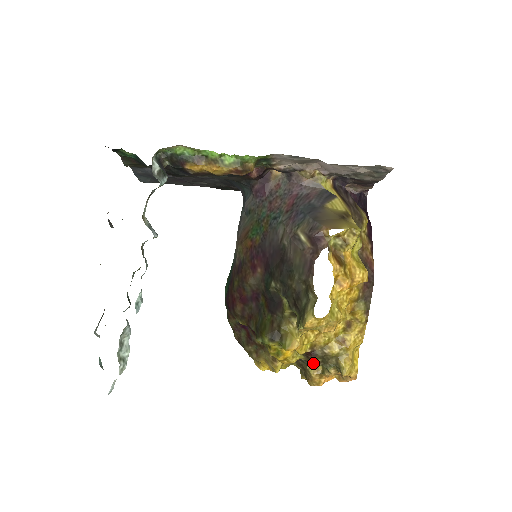
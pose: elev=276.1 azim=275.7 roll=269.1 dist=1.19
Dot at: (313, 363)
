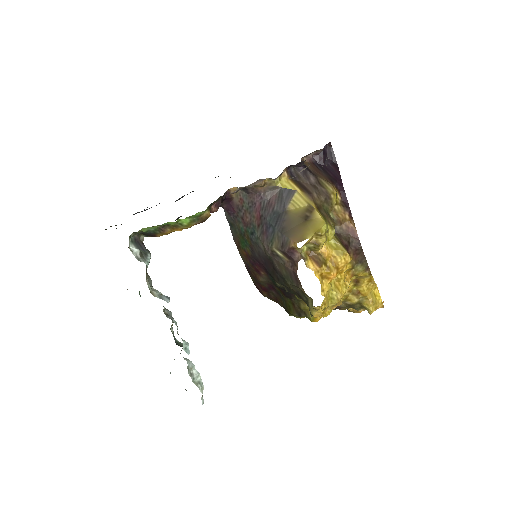
Dot at: occluded
